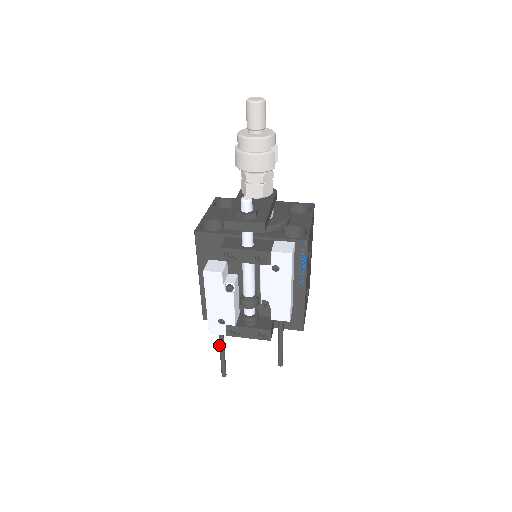
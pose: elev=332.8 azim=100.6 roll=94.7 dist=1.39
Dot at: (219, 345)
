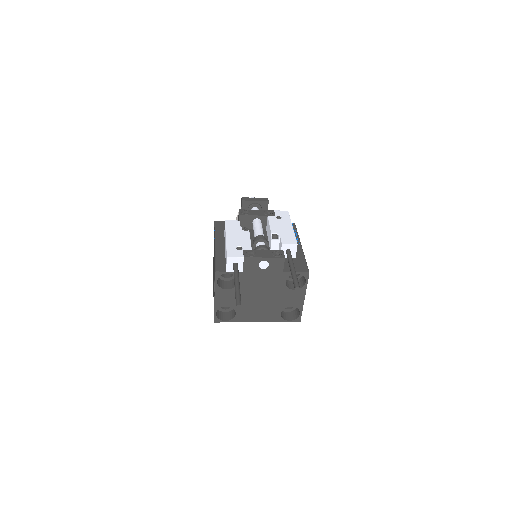
Dot at: (234, 276)
